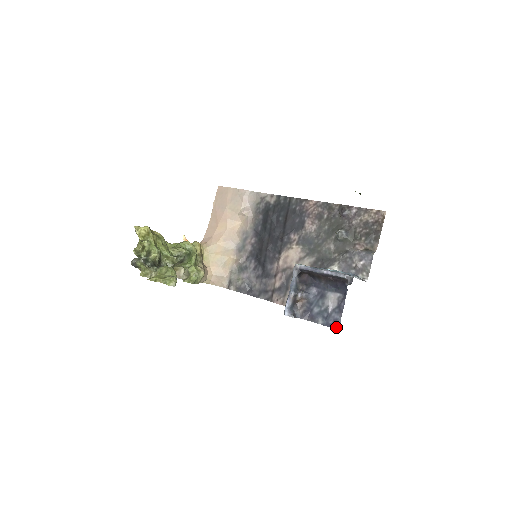
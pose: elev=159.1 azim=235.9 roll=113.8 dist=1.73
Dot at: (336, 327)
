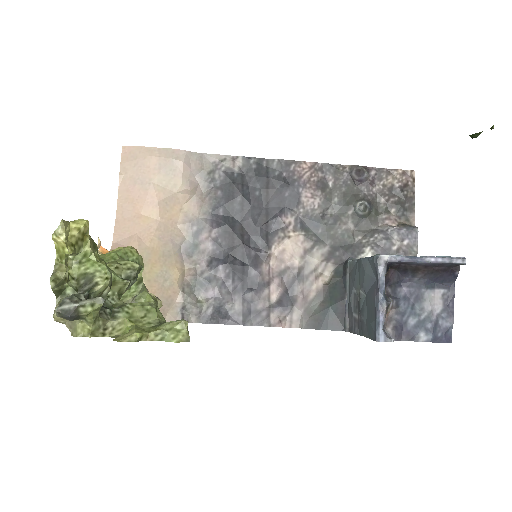
Dot at: (448, 340)
